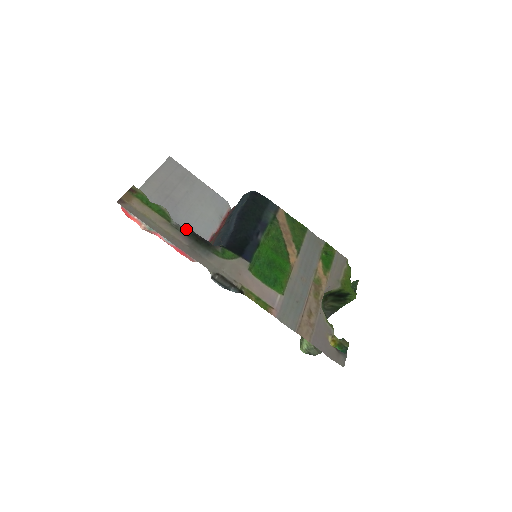
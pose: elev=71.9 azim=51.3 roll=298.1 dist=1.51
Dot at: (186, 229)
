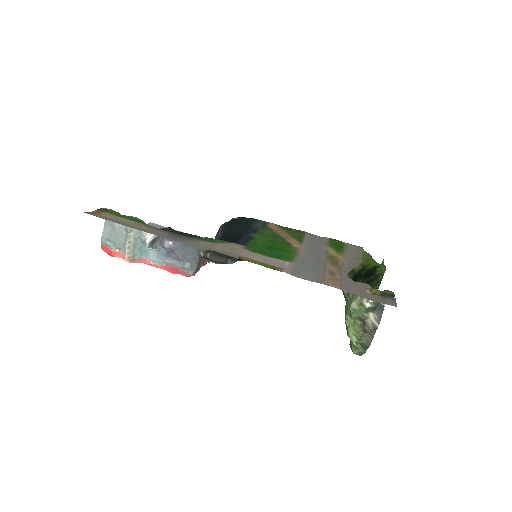
Dot at: (165, 228)
